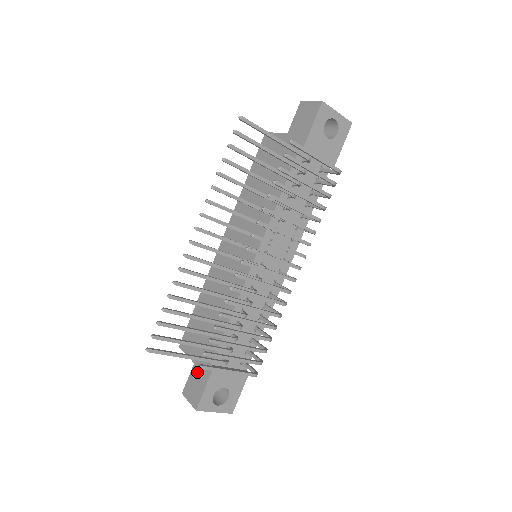
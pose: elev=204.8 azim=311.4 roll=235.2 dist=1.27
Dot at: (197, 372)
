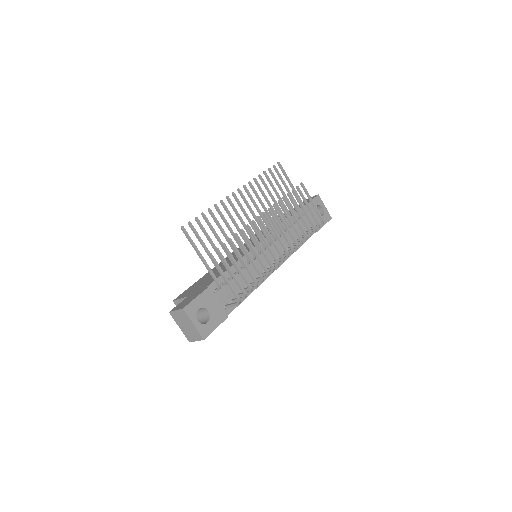
Dot at: (190, 297)
